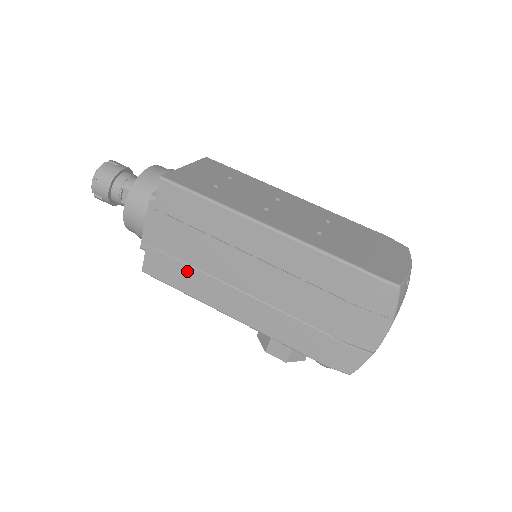
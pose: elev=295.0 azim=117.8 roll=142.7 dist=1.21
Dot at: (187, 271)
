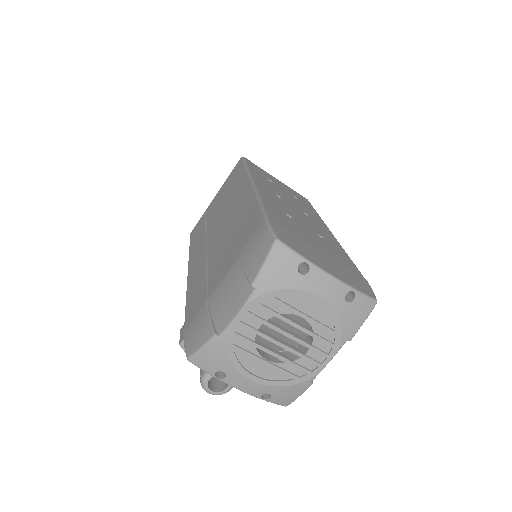
Dot at: (202, 231)
